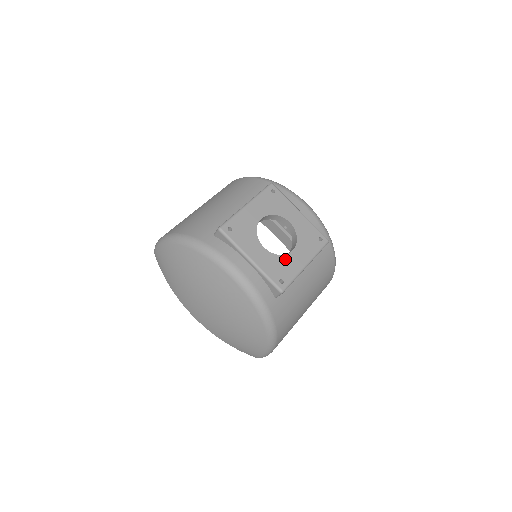
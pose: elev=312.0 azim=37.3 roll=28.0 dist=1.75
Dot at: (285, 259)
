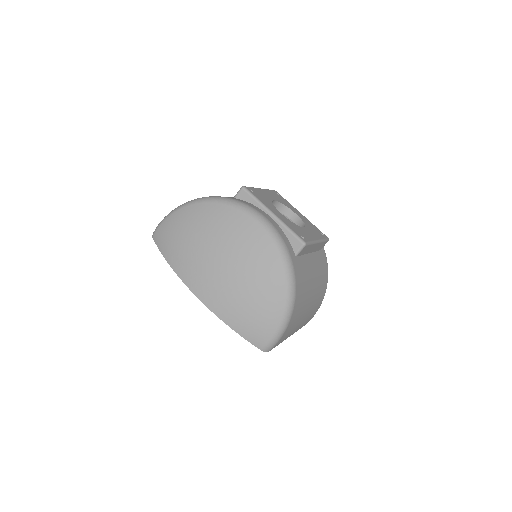
Dot at: (300, 228)
